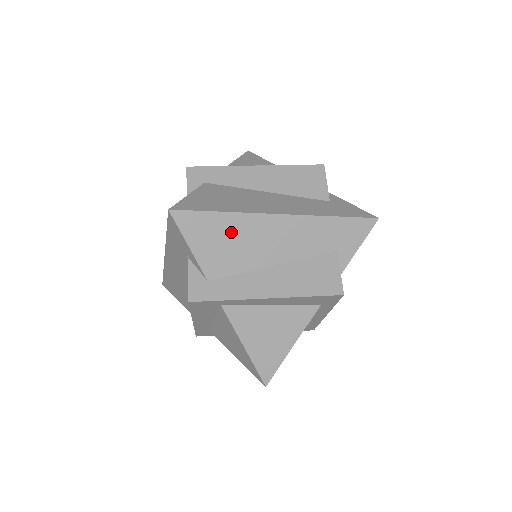
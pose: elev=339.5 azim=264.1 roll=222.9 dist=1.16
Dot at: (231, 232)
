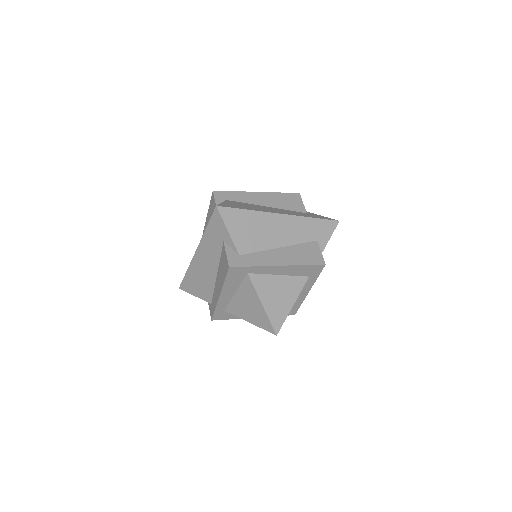
Dot at: (254, 223)
